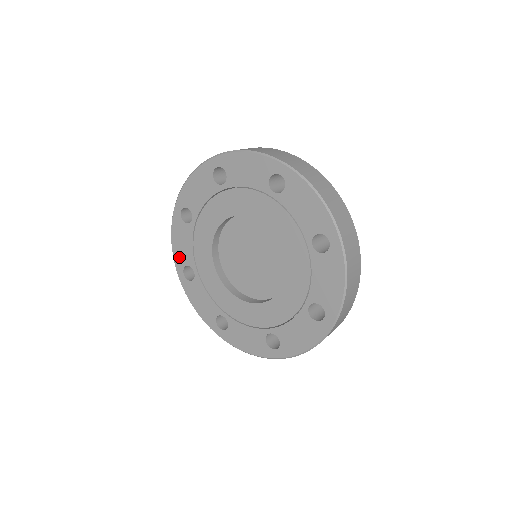
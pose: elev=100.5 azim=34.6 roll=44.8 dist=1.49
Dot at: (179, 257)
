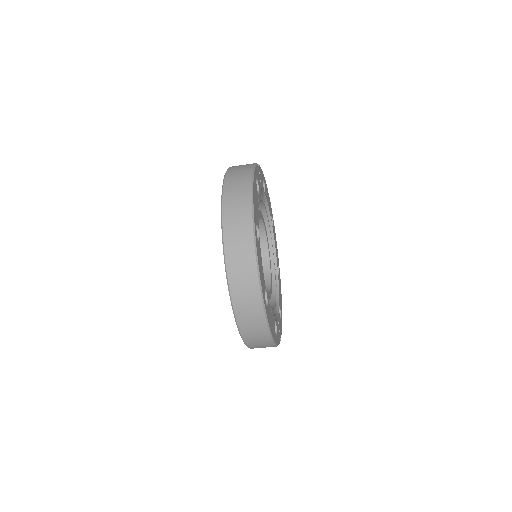
Dot at: occluded
